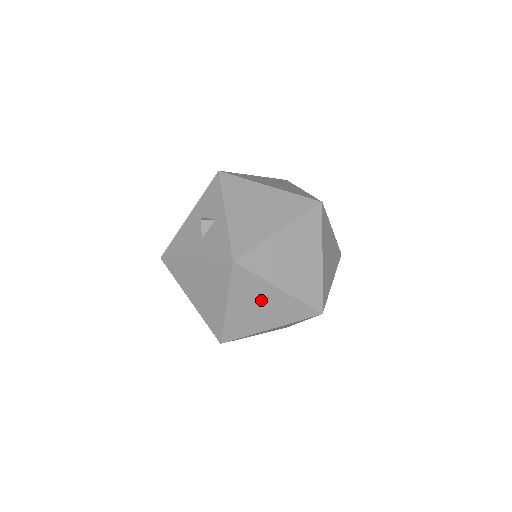
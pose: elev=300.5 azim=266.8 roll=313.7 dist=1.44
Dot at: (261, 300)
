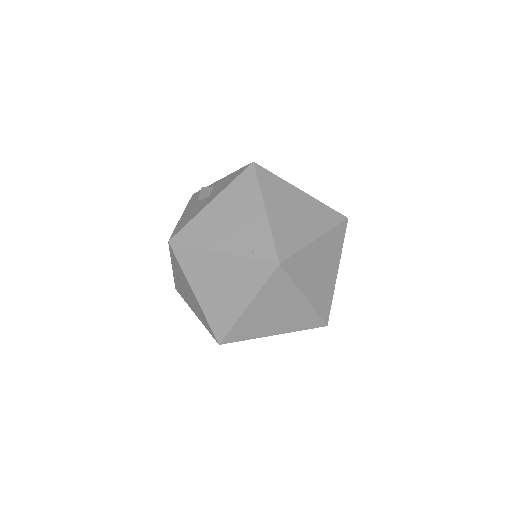
Dot at: (292, 203)
